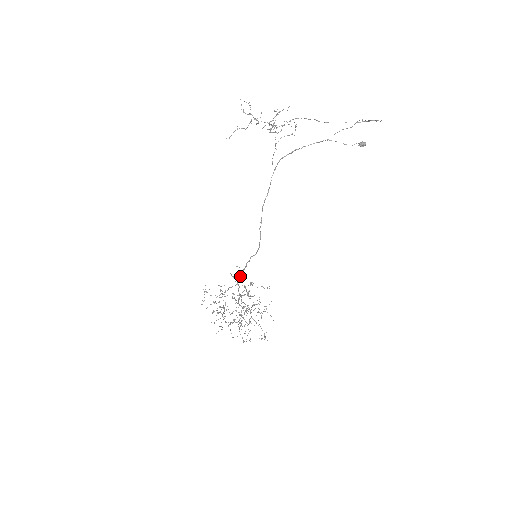
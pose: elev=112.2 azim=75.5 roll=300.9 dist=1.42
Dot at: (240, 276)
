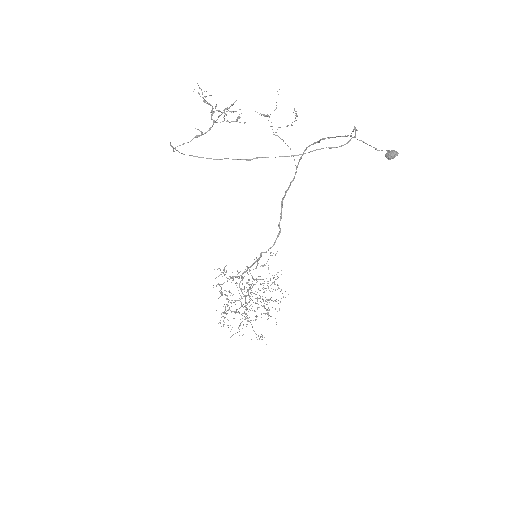
Dot at: (247, 269)
